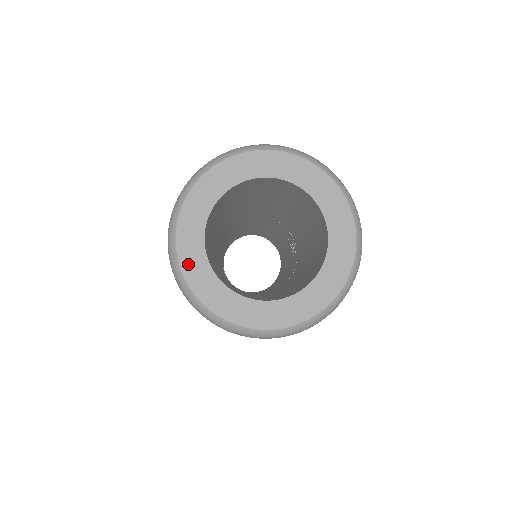
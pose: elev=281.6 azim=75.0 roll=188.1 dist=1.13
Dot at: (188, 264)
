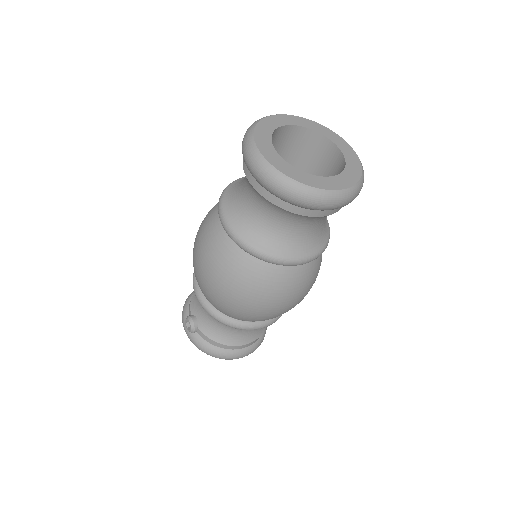
Dot at: (268, 155)
